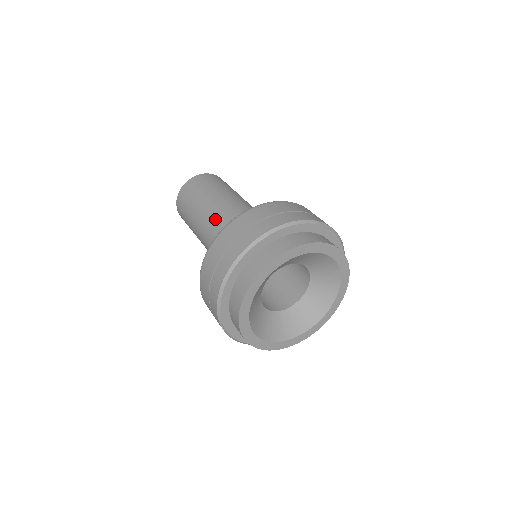
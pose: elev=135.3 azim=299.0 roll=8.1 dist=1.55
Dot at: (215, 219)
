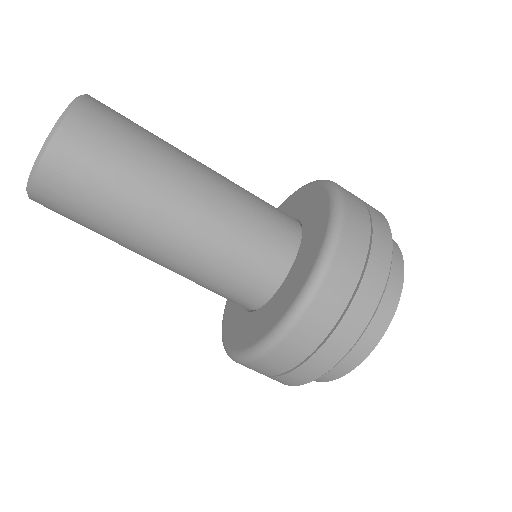
Dot at: (213, 212)
